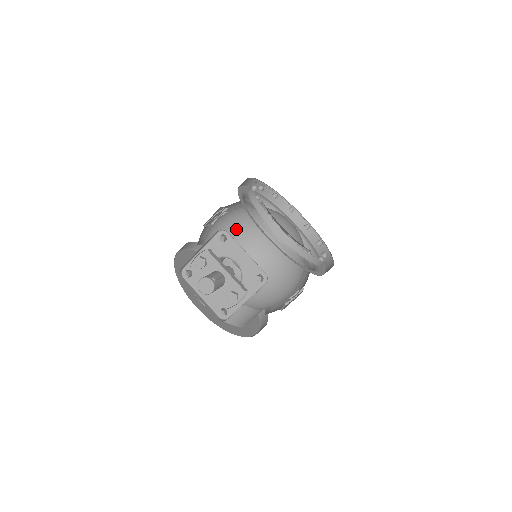
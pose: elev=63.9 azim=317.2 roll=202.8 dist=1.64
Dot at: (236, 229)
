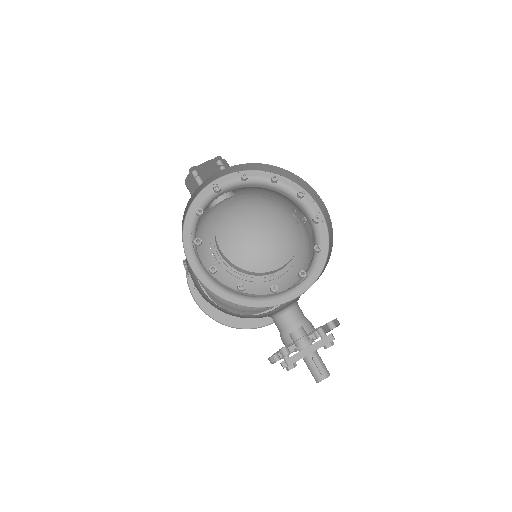
Dot at: occluded
